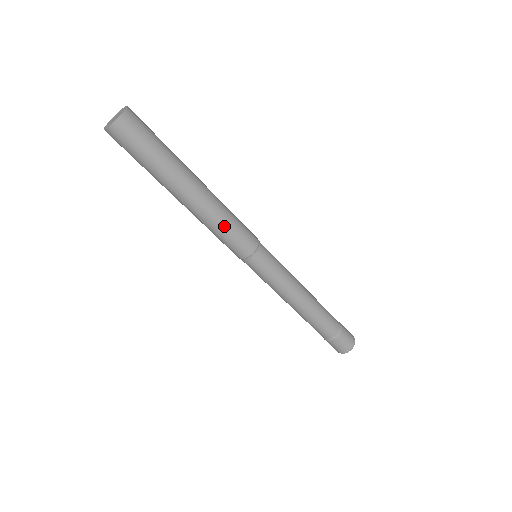
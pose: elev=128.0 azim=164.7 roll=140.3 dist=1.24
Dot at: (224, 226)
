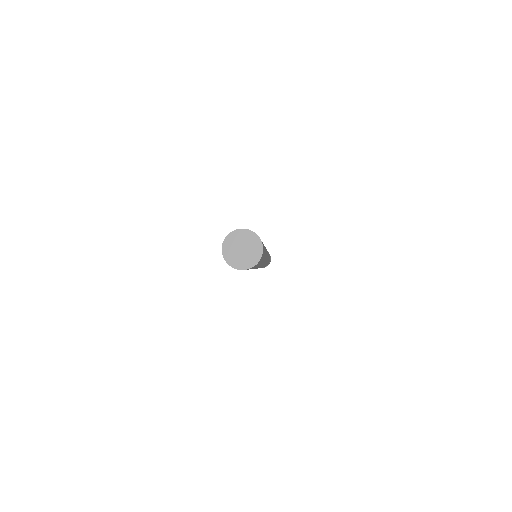
Dot at: occluded
